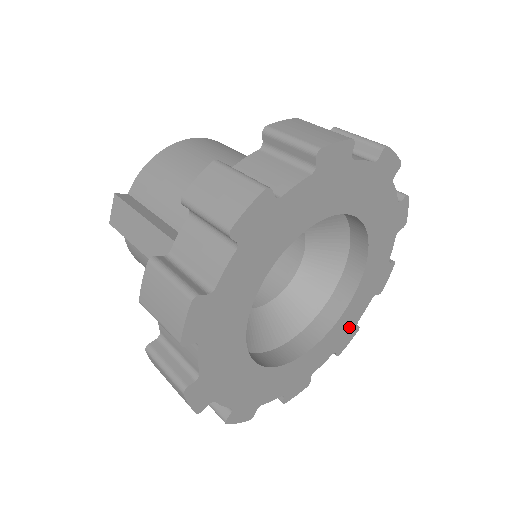
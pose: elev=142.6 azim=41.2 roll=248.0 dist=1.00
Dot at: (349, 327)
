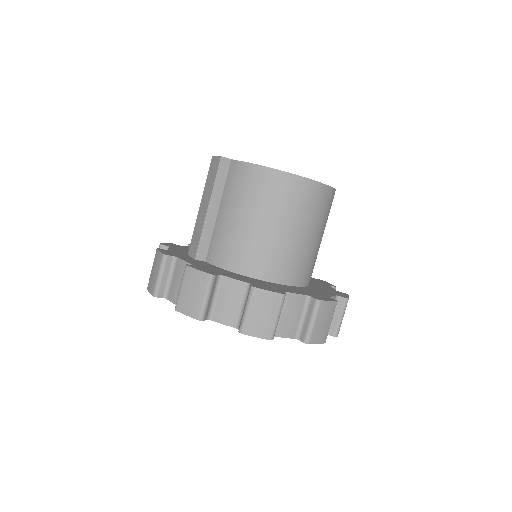
Dot at: occluded
